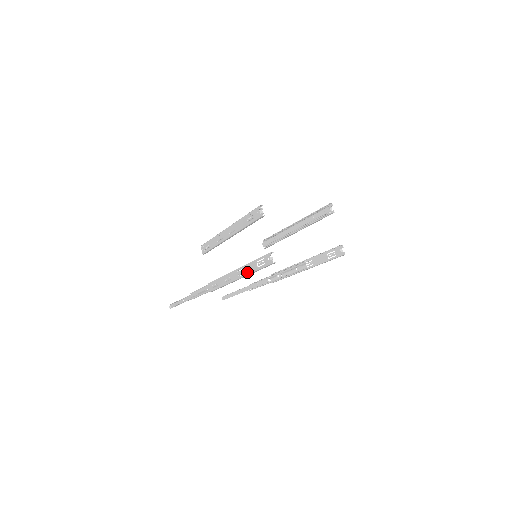
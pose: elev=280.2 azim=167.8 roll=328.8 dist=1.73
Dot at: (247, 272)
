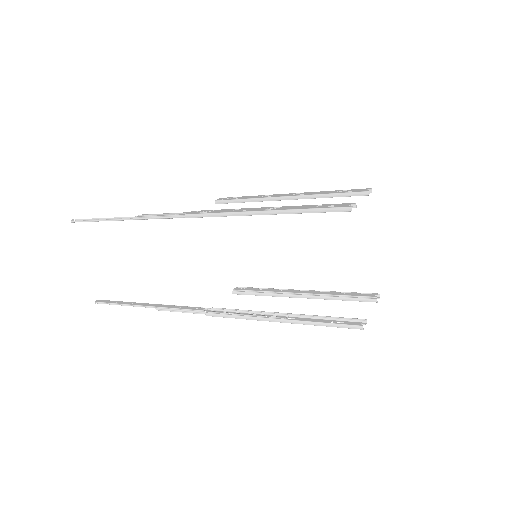
Dot at: (289, 208)
